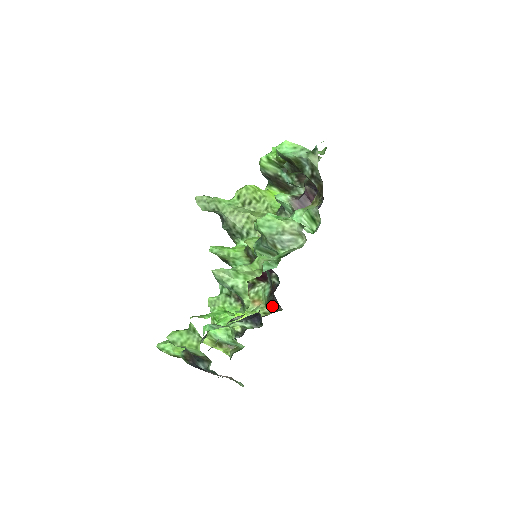
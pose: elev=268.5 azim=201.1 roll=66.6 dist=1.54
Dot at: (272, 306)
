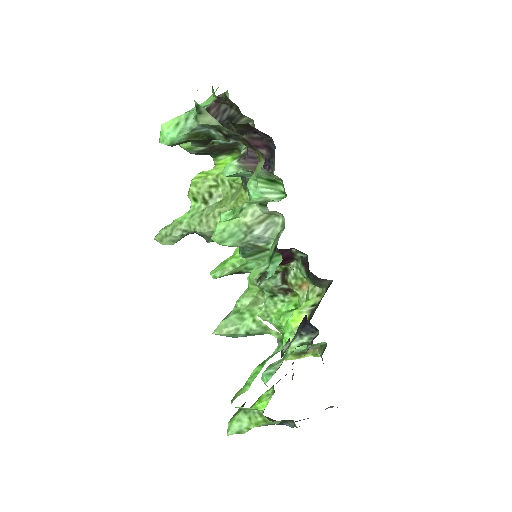
Dot at: (319, 284)
